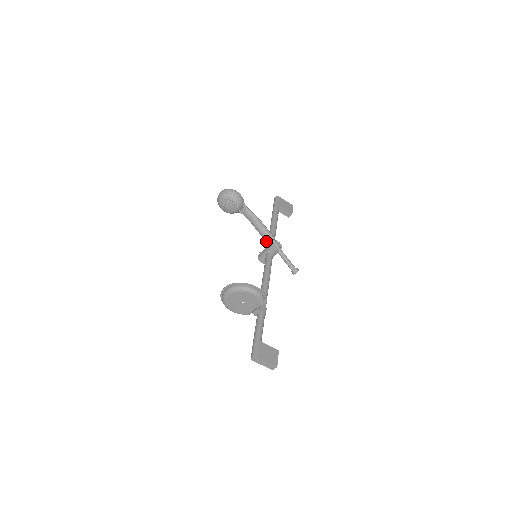
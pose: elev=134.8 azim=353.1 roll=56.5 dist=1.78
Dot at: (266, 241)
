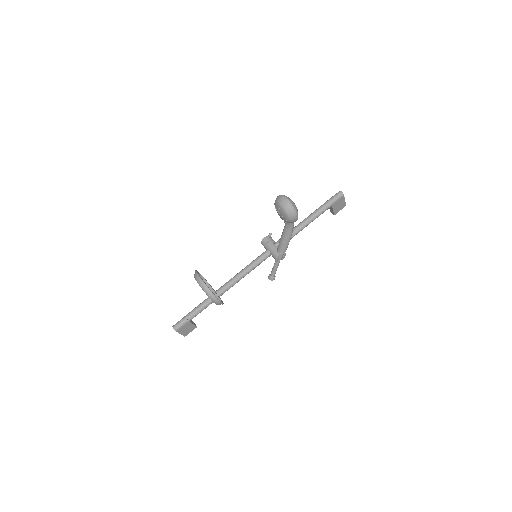
Dot at: (278, 247)
